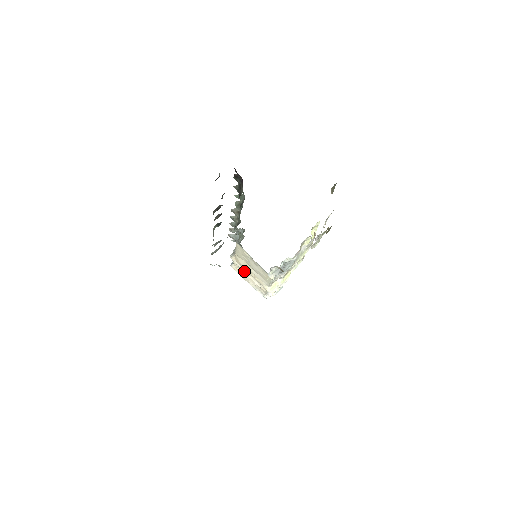
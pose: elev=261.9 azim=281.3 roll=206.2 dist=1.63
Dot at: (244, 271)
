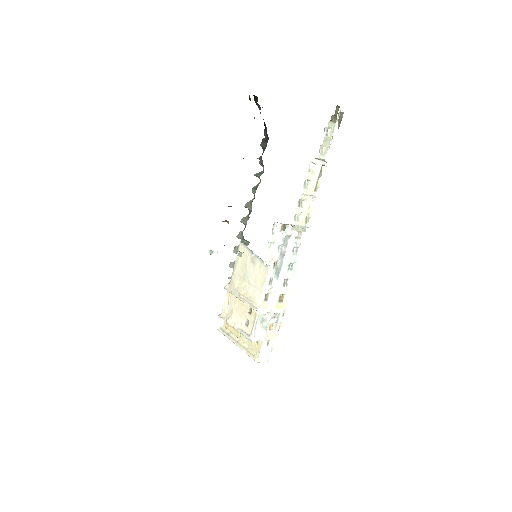
Dot at: (236, 295)
